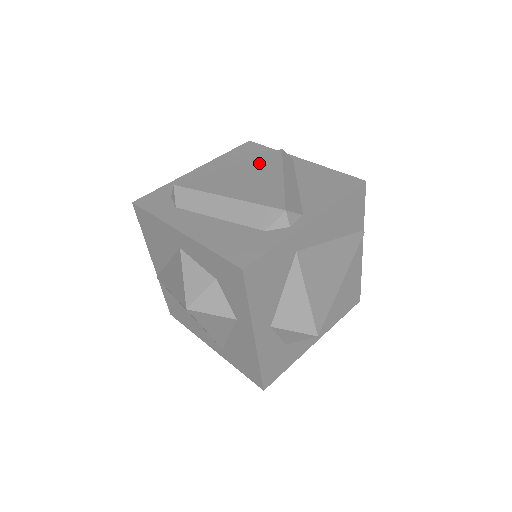
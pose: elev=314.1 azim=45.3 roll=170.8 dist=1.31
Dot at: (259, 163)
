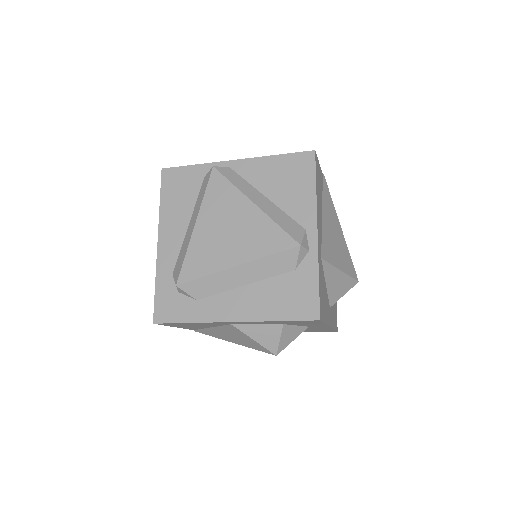
Dot at: (215, 202)
